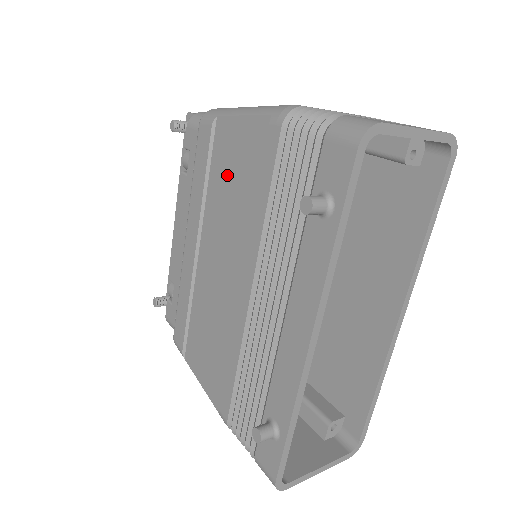
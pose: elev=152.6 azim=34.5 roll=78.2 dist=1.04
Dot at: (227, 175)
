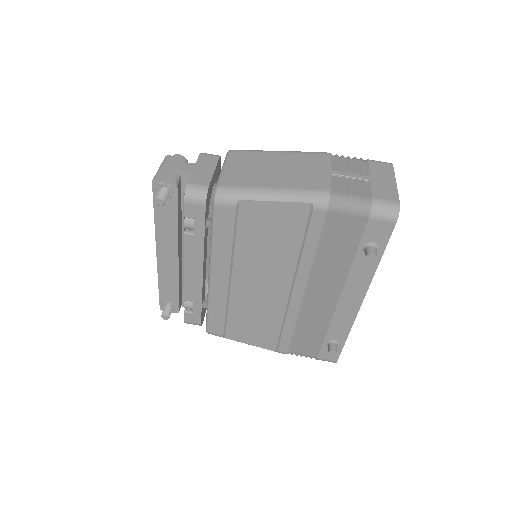
Dot at: (262, 236)
